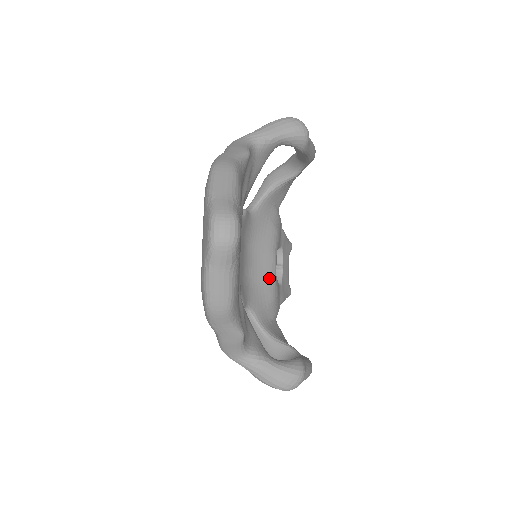
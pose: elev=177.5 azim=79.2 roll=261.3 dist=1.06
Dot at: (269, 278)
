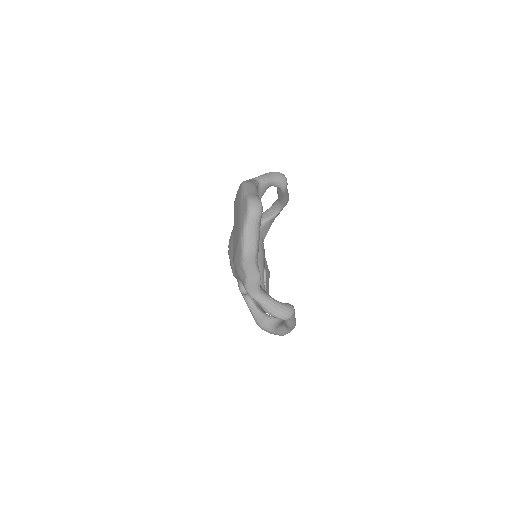
Dot at: (260, 282)
